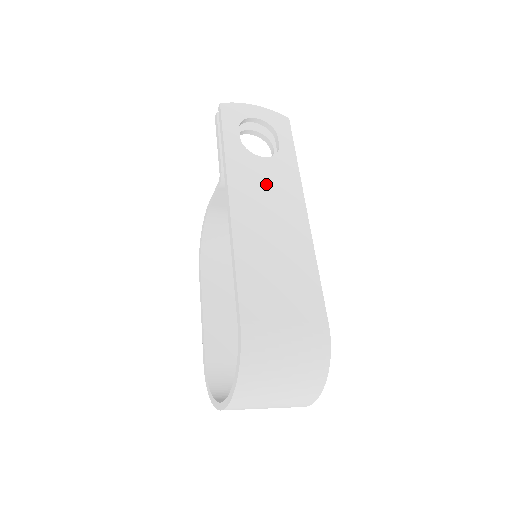
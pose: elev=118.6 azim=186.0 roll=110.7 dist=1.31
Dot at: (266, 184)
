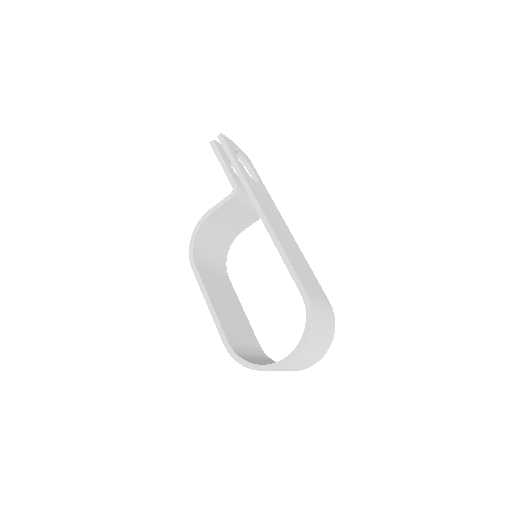
Dot at: (266, 201)
